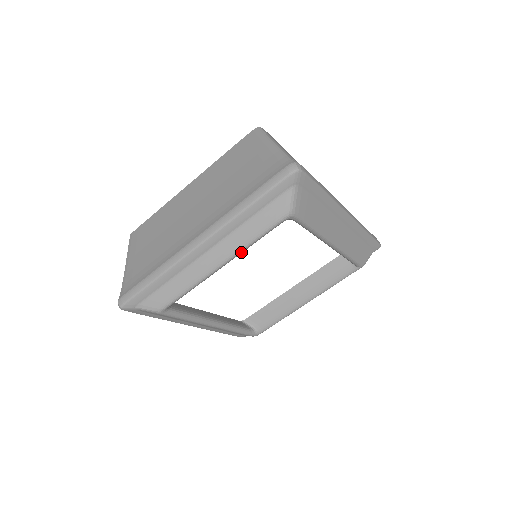
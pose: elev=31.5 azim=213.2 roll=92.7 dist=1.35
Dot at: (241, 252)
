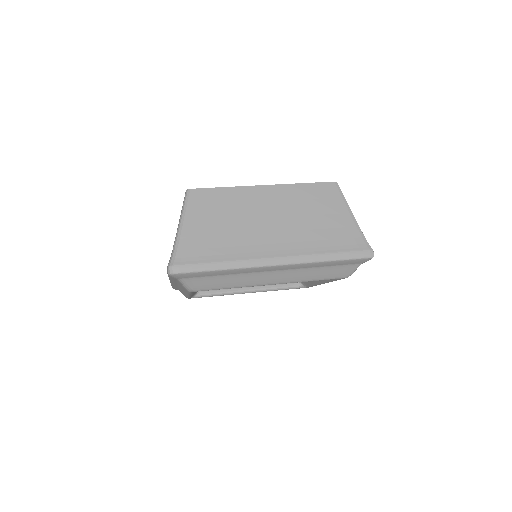
Dot at: (191, 294)
